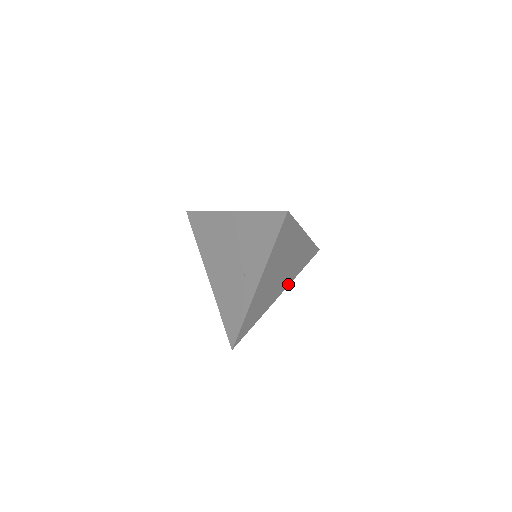
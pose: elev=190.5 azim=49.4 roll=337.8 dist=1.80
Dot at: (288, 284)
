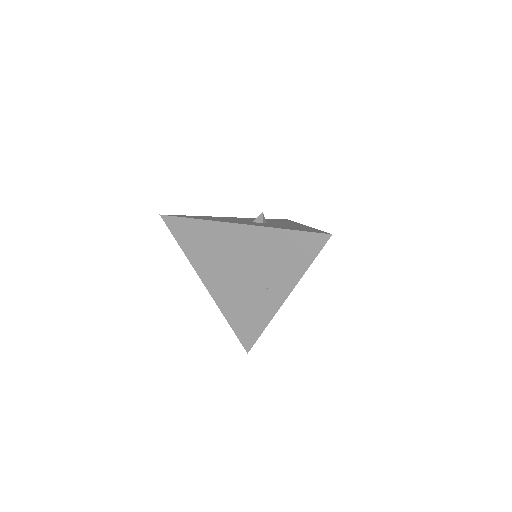
Dot at: occluded
